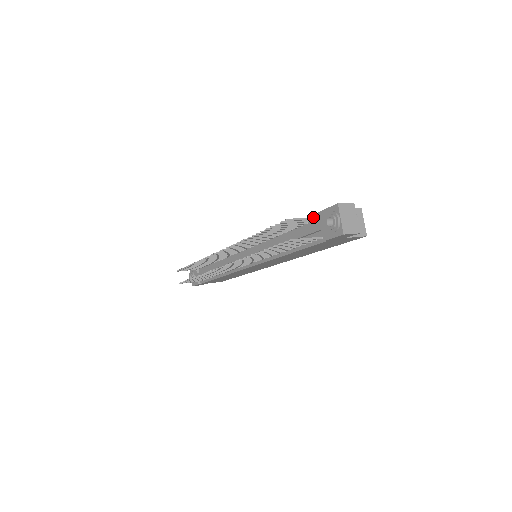
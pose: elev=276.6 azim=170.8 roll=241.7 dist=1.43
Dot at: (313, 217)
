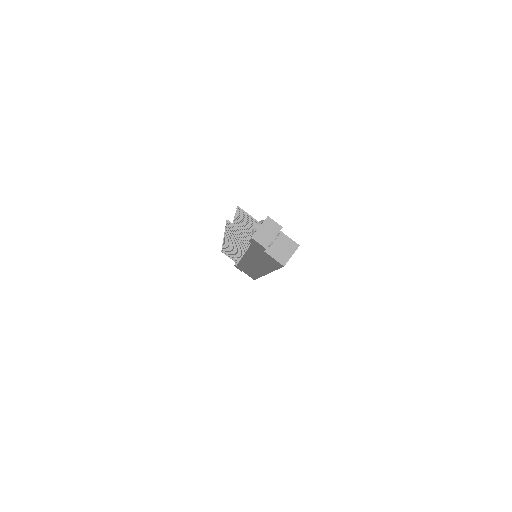
Dot at: occluded
